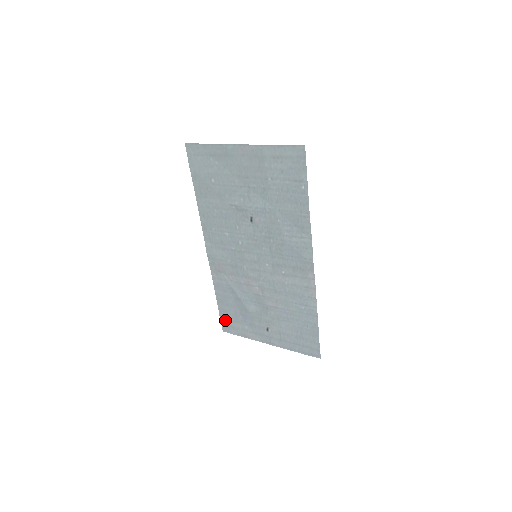
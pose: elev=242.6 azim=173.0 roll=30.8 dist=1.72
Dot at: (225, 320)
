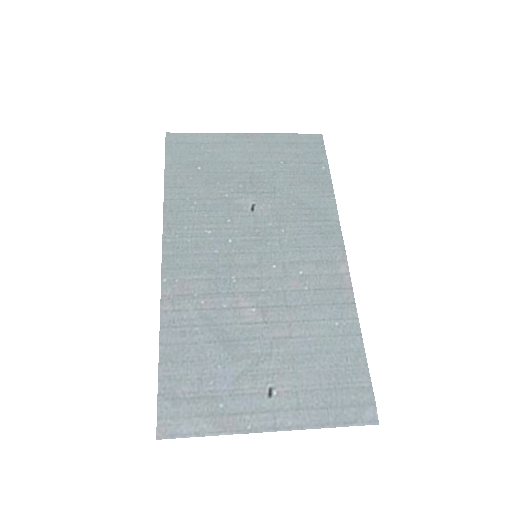
Dot at: (170, 403)
